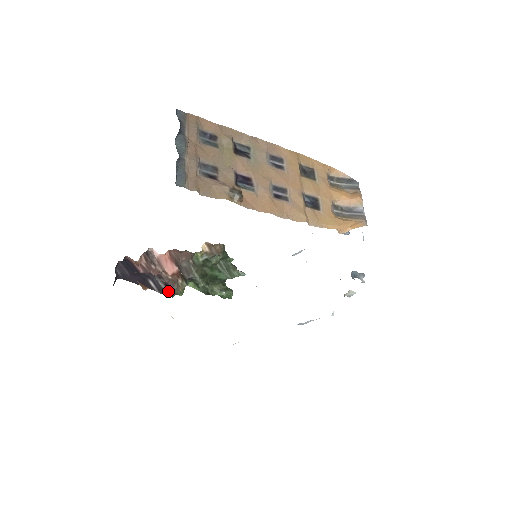
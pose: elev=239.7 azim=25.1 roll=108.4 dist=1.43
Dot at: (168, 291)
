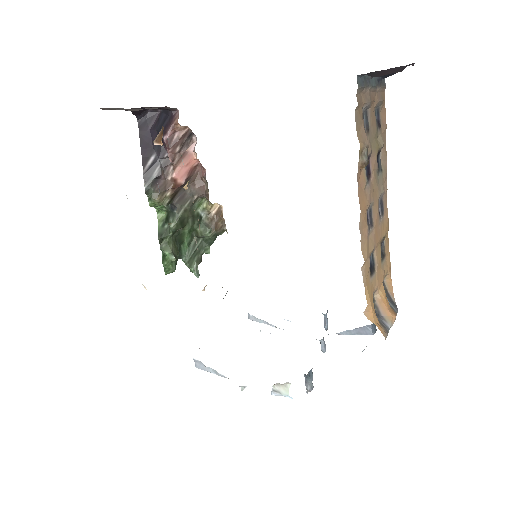
Dot at: (151, 184)
